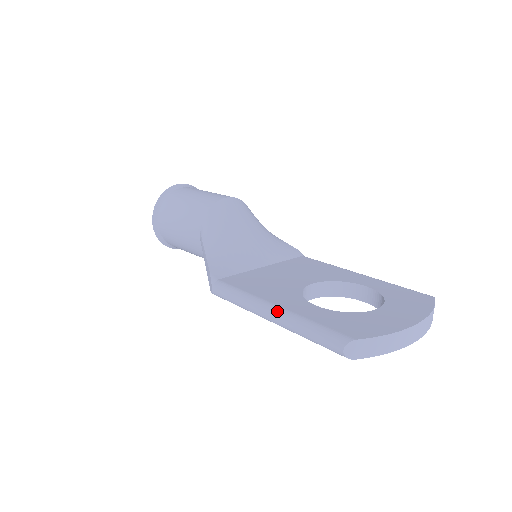
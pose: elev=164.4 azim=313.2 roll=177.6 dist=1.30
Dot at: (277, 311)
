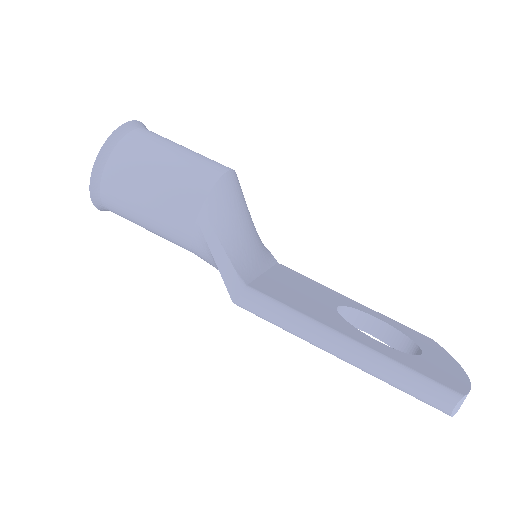
Dot at: (358, 347)
